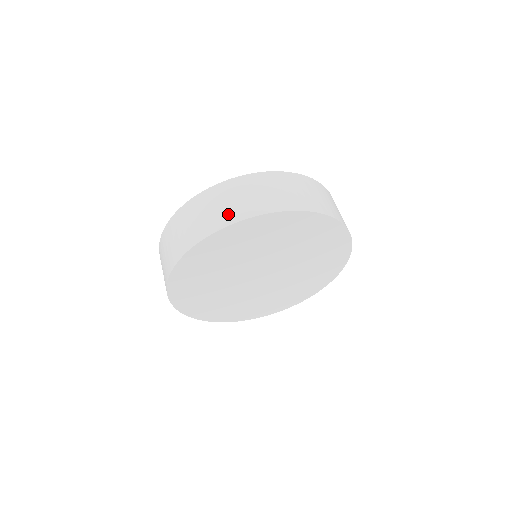
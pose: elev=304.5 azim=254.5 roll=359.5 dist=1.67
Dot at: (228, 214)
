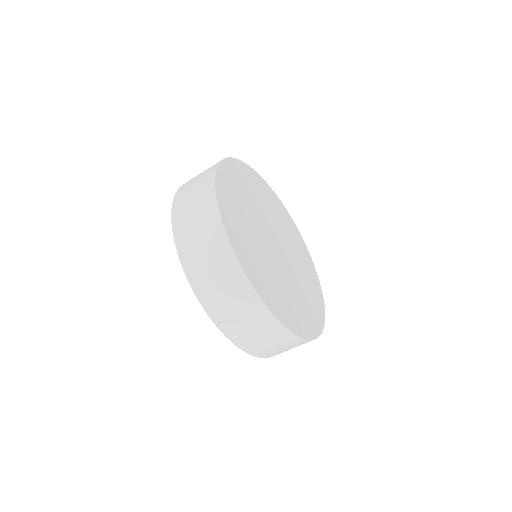
Dot at: occluded
